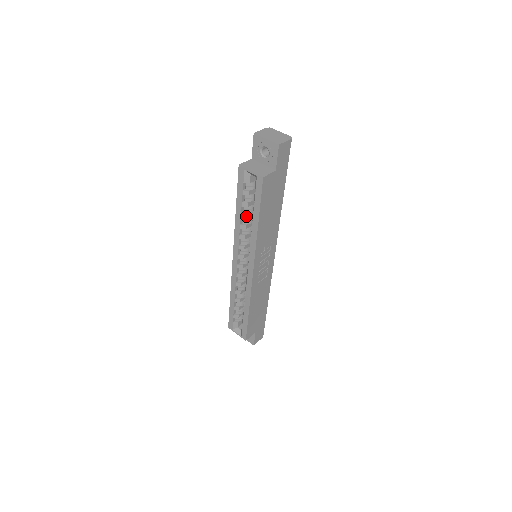
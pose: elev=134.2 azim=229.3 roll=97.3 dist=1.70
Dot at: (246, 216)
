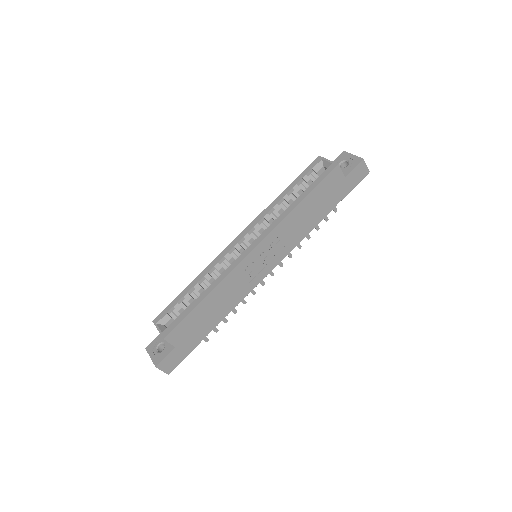
Dot at: (289, 200)
